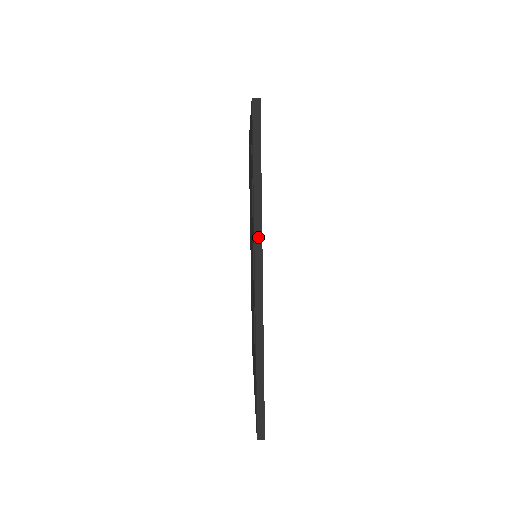
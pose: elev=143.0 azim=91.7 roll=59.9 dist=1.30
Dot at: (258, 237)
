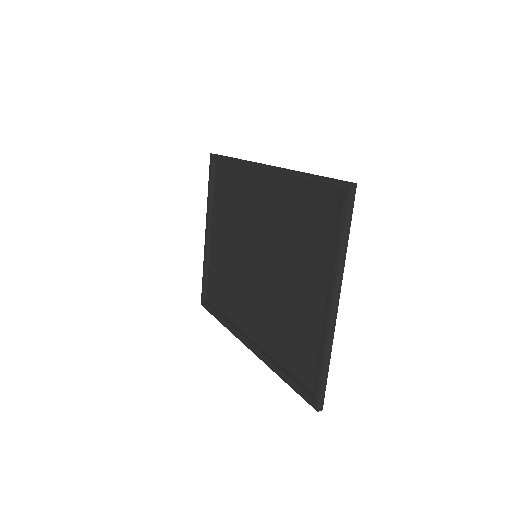
Dot at: occluded
